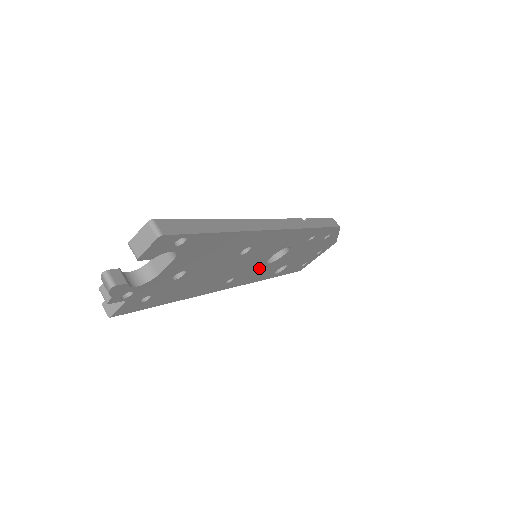
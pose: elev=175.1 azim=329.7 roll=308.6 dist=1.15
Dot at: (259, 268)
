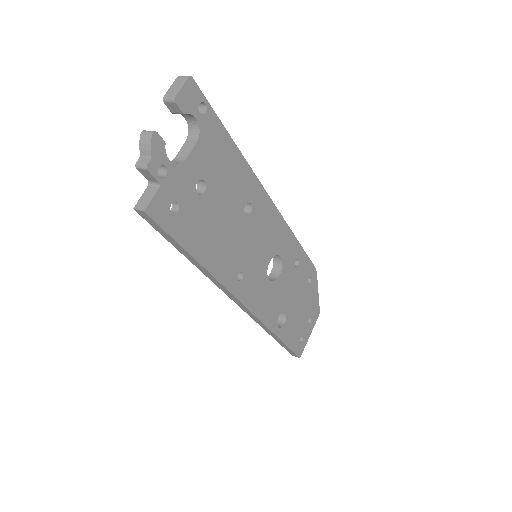
Dot at: (262, 282)
